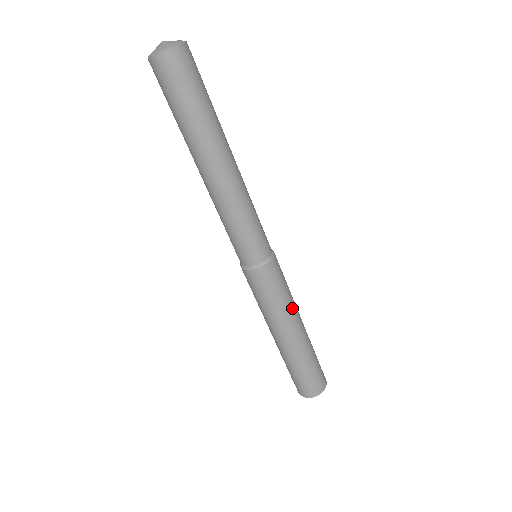
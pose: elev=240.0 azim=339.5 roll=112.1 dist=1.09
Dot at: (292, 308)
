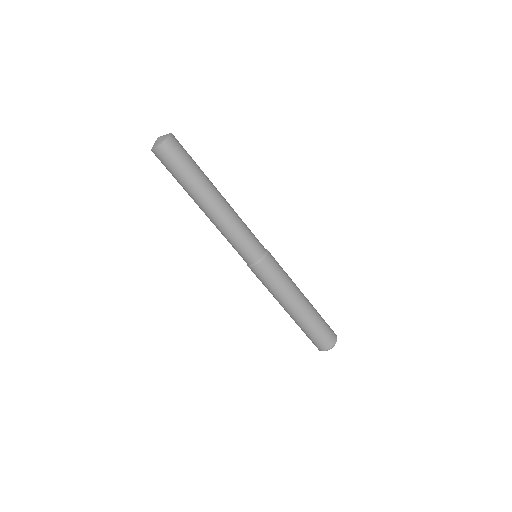
Dot at: (292, 287)
